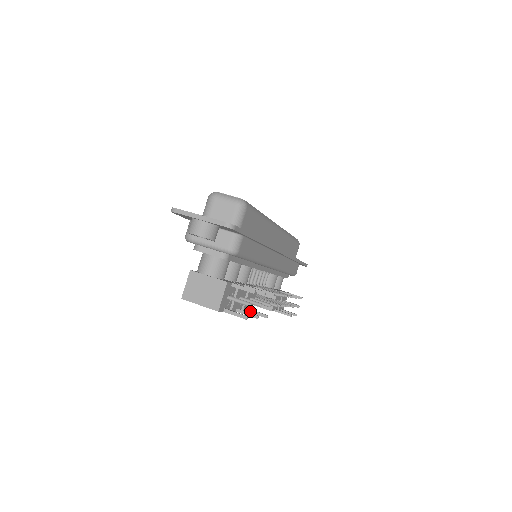
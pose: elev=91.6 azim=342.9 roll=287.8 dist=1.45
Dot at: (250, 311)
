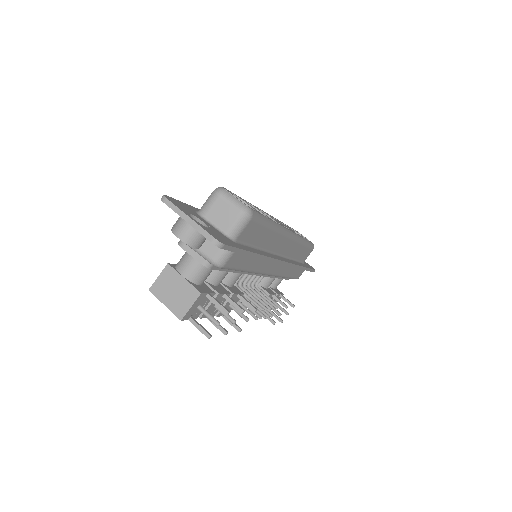
Dot at: (225, 317)
